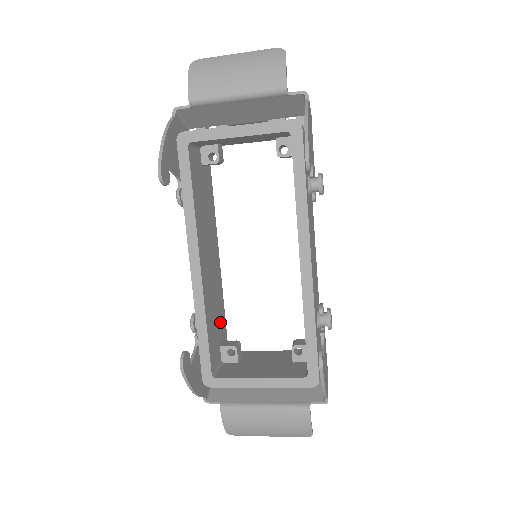
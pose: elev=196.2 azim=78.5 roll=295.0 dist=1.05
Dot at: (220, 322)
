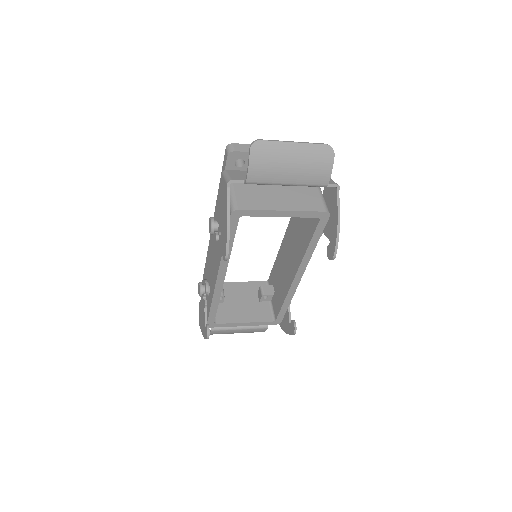
Dot at: occluded
